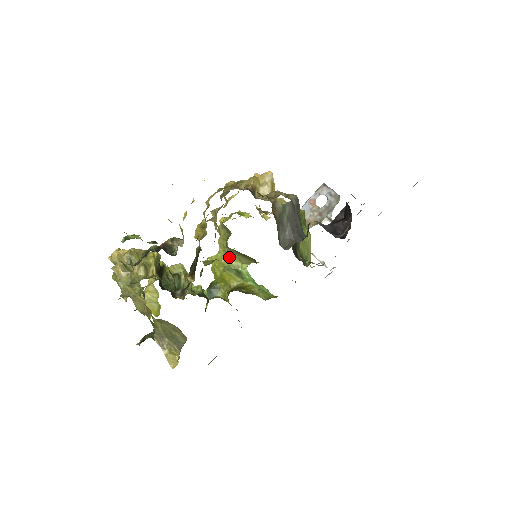
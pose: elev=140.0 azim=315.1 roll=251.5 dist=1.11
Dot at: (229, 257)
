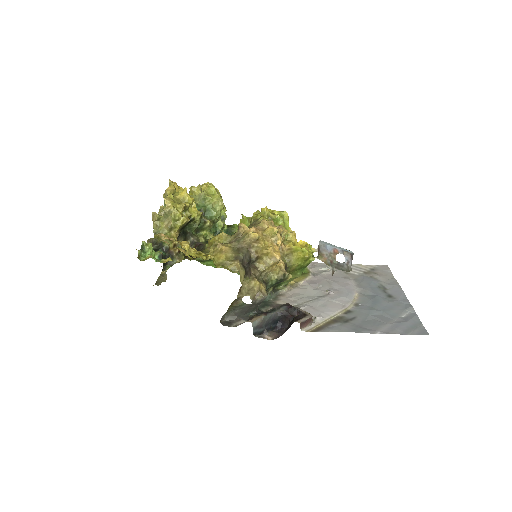
Dot at: occluded
